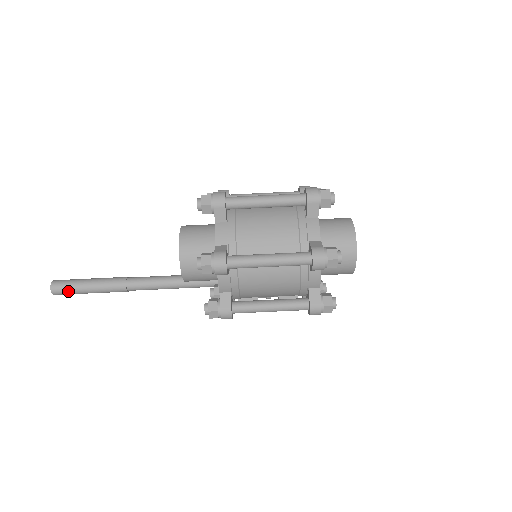
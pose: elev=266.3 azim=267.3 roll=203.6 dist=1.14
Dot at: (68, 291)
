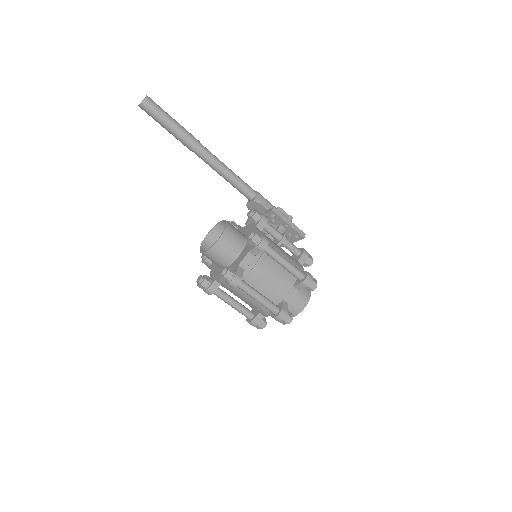
Dot at: (151, 116)
